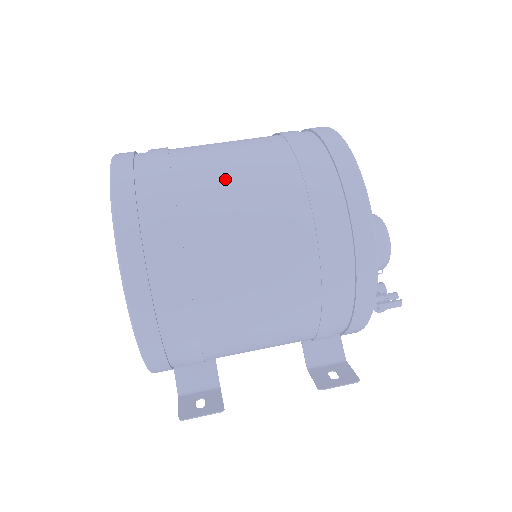
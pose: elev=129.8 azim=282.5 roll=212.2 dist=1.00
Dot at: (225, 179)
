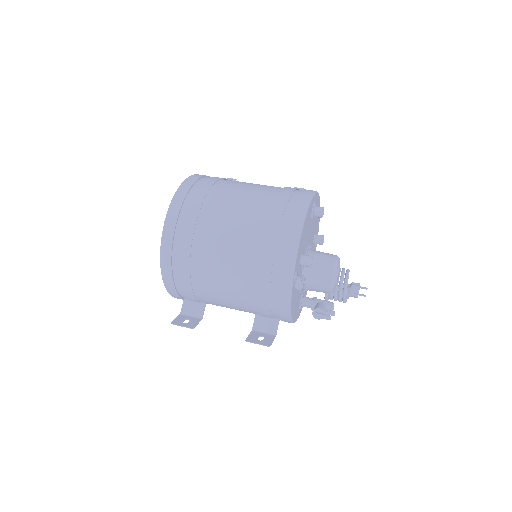
Dot at: (230, 207)
